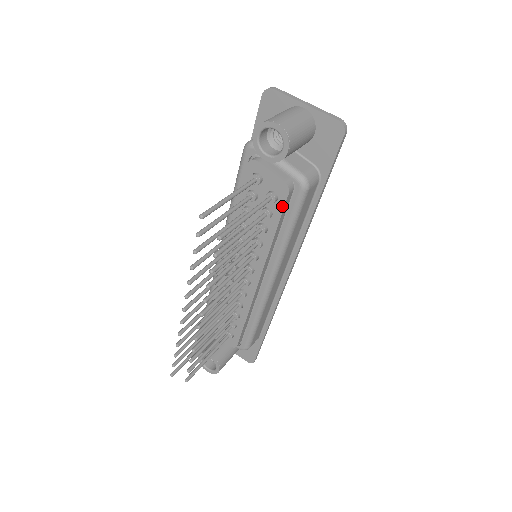
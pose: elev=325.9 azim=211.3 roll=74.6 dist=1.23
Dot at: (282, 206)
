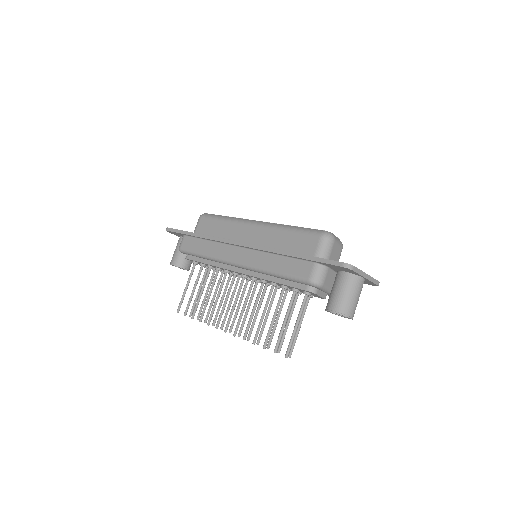
Dot at: occluded
